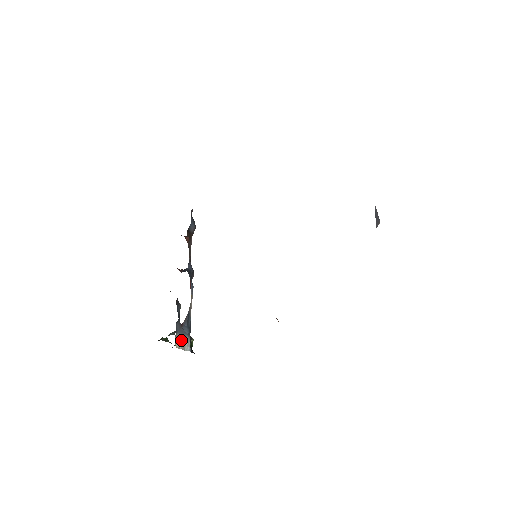
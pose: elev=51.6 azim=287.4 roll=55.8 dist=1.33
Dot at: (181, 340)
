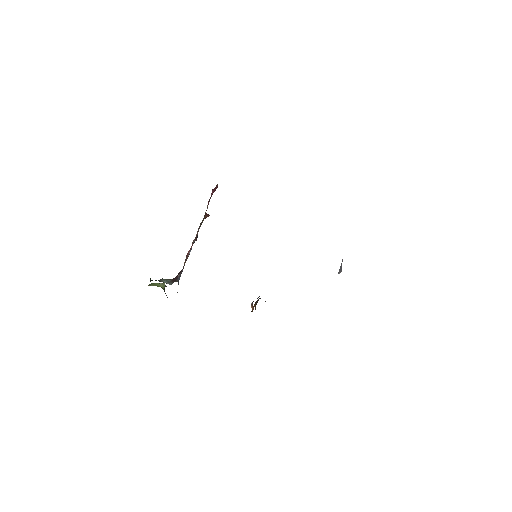
Dot at: (177, 292)
